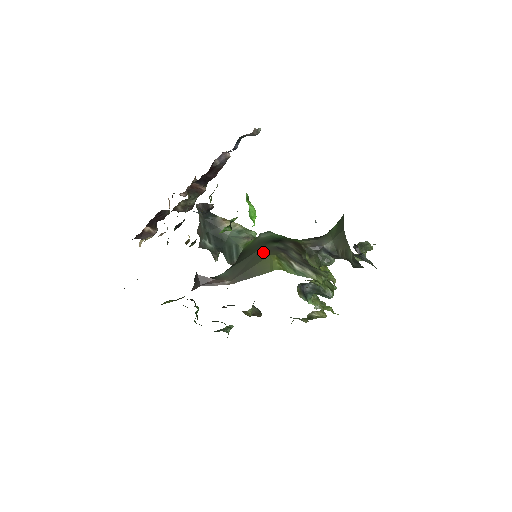
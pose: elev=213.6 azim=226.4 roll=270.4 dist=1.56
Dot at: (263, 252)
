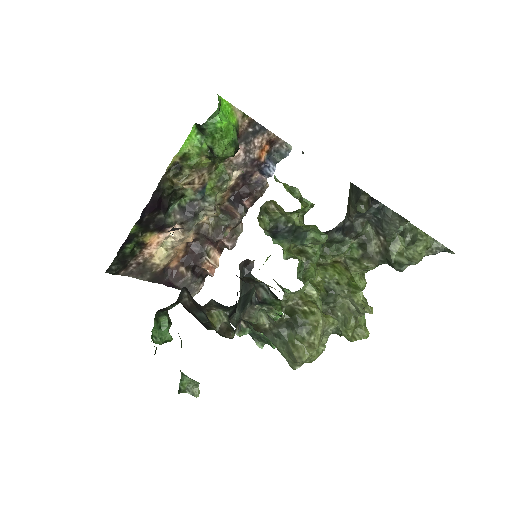
Dot at: occluded
